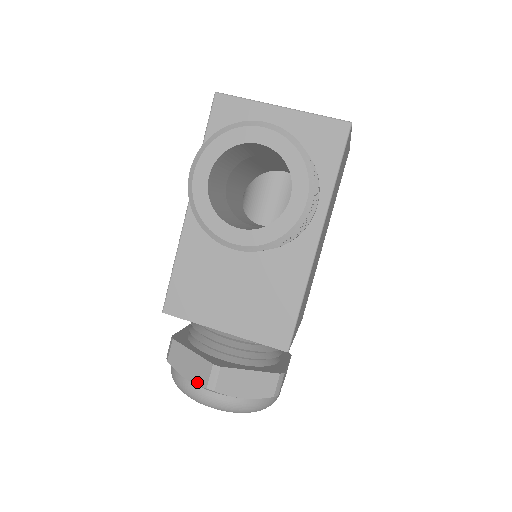
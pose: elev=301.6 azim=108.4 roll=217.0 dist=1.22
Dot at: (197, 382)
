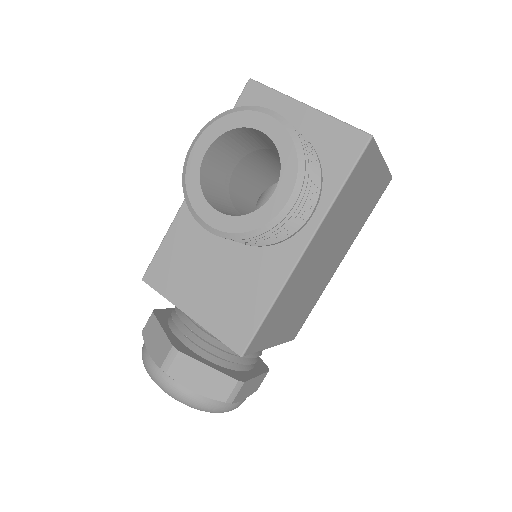
Dot at: (155, 359)
